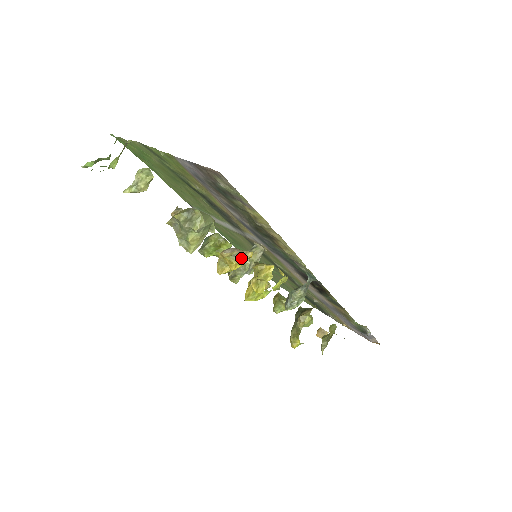
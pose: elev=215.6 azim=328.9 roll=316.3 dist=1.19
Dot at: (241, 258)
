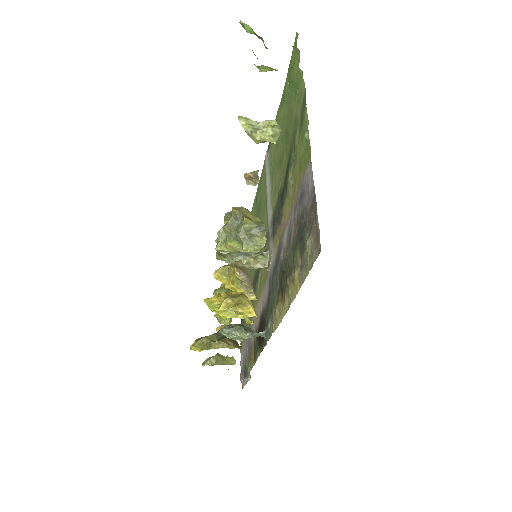
Dot at: (243, 291)
